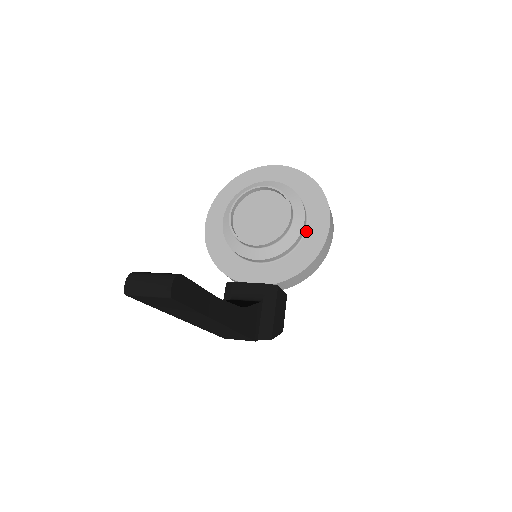
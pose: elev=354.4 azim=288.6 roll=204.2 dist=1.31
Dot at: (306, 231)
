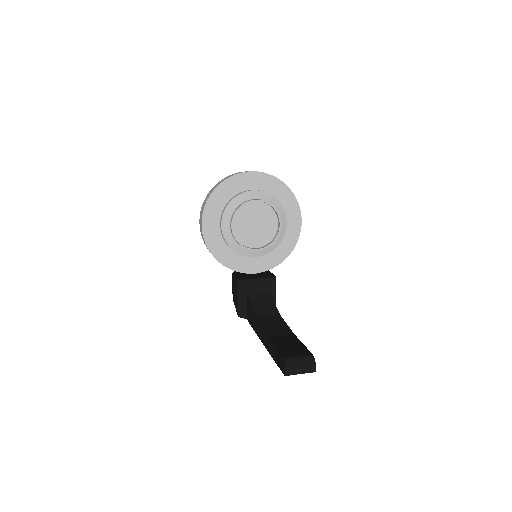
Dot at: occluded
